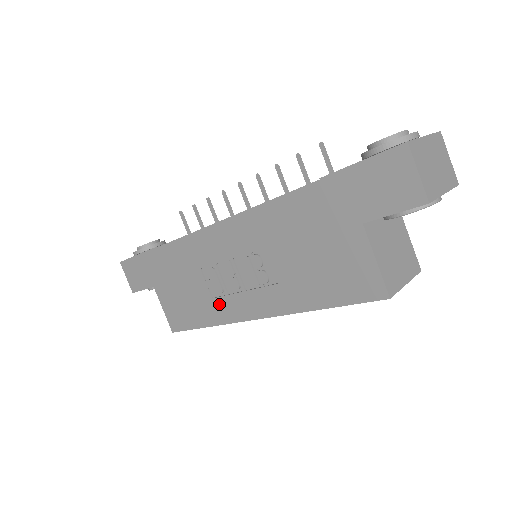
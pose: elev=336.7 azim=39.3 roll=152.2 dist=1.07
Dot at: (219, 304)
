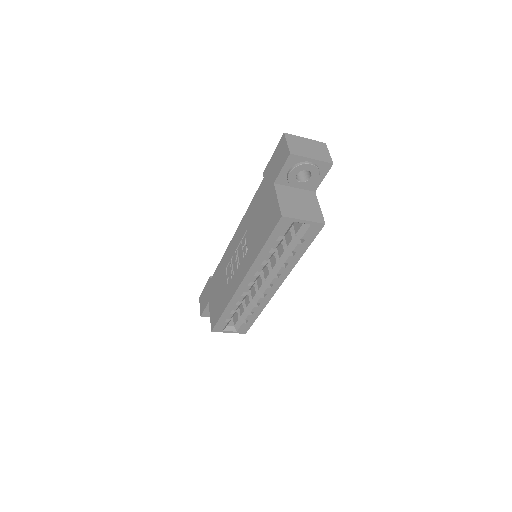
Dot at: (230, 287)
